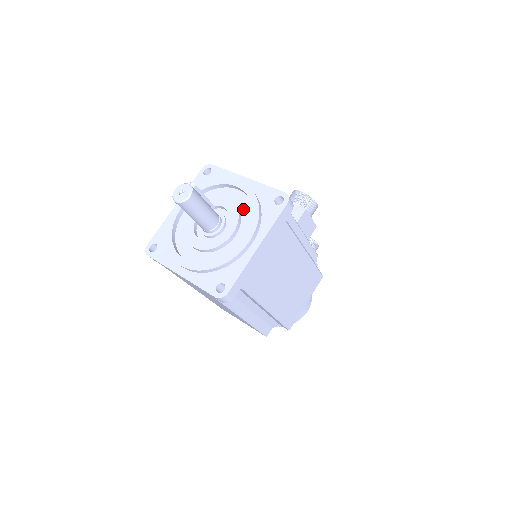
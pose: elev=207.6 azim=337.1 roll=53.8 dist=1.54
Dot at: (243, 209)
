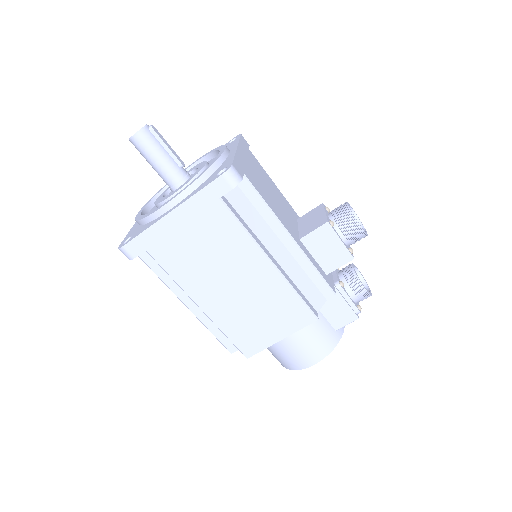
Dot at: occluded
